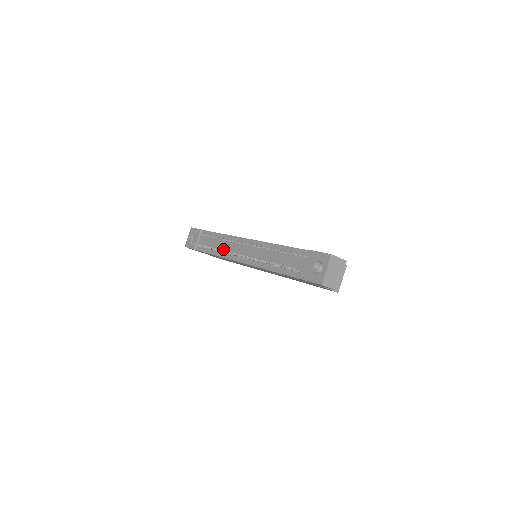
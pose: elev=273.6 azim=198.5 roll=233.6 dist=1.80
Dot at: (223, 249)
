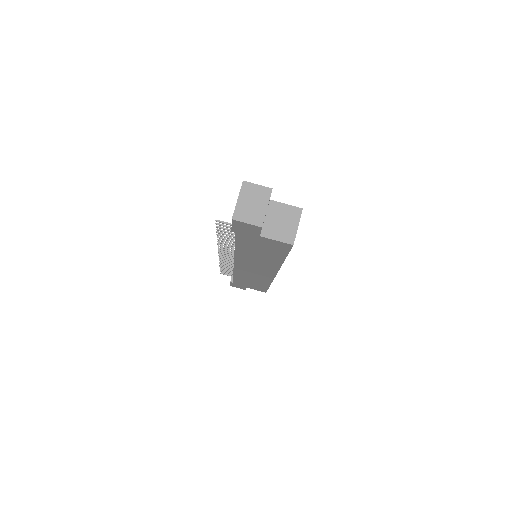
Dot at: occluded
